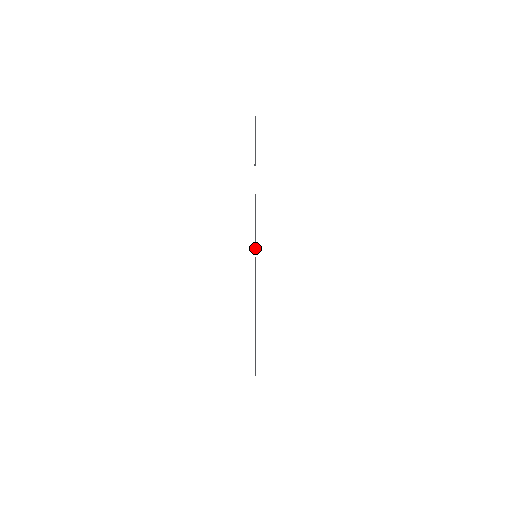
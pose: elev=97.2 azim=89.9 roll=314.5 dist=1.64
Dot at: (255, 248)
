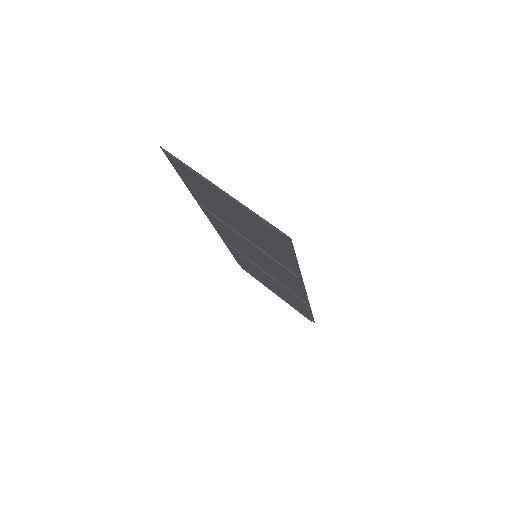
Dot at: (289, 270)
